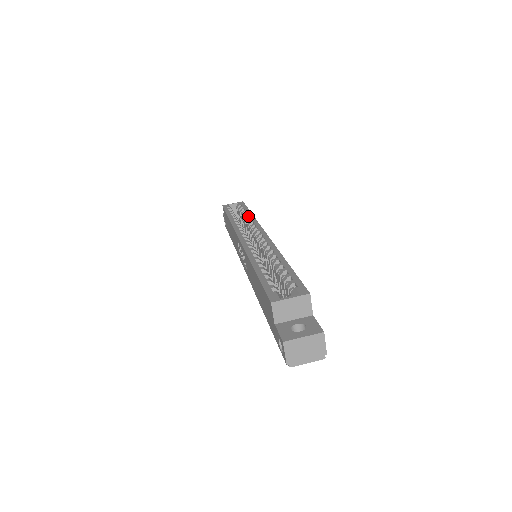
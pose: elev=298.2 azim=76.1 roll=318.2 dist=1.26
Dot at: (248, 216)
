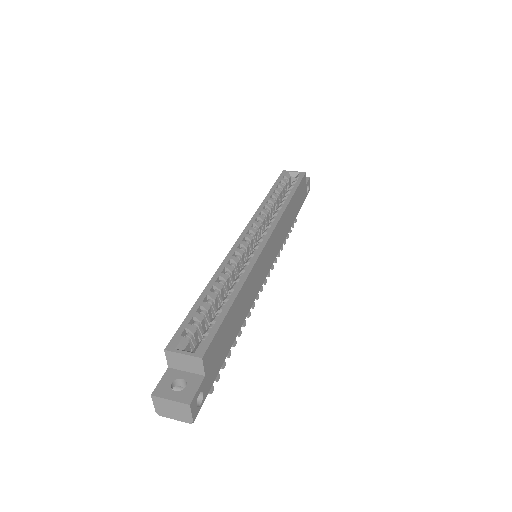
Dot at: (284, 201)
